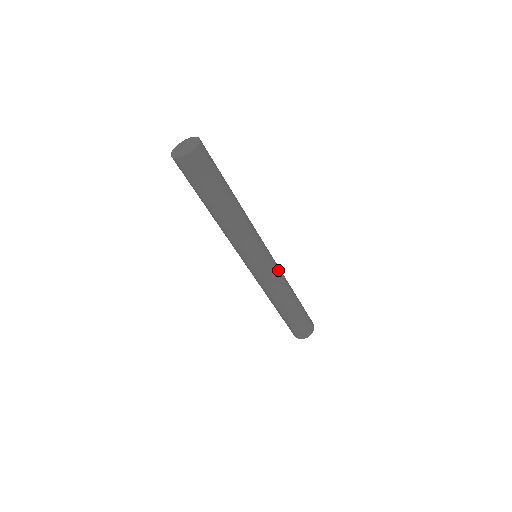
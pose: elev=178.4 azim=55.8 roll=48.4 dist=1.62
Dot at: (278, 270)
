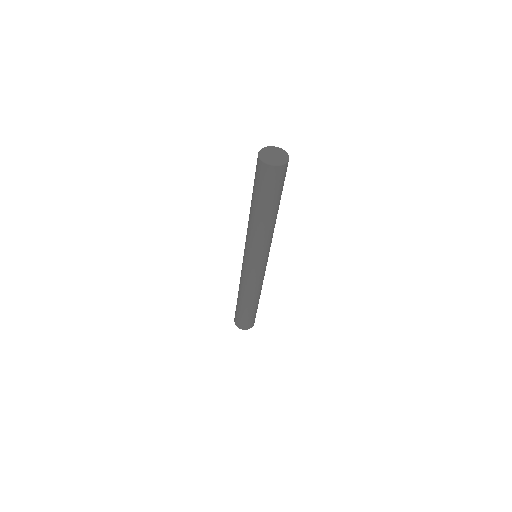
Dot at: occluded
